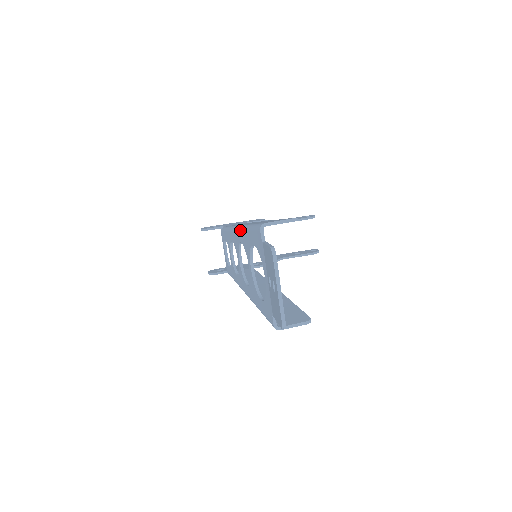
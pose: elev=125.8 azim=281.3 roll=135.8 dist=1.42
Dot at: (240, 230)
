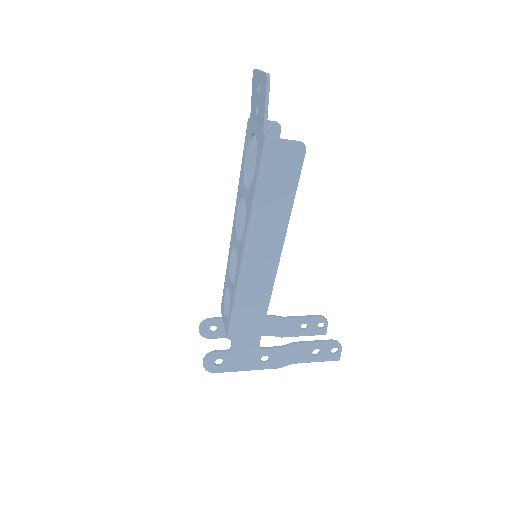
Dot at: (236, 200)
